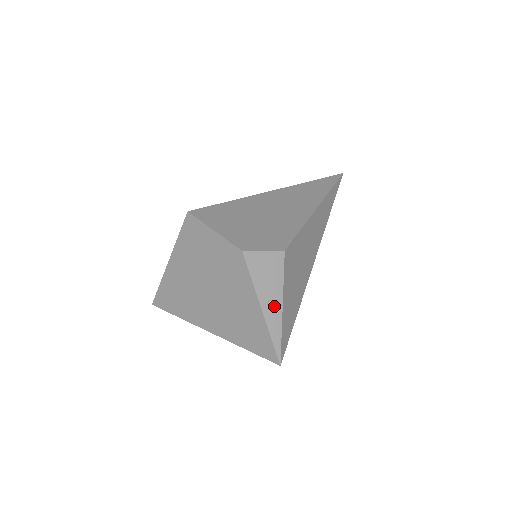
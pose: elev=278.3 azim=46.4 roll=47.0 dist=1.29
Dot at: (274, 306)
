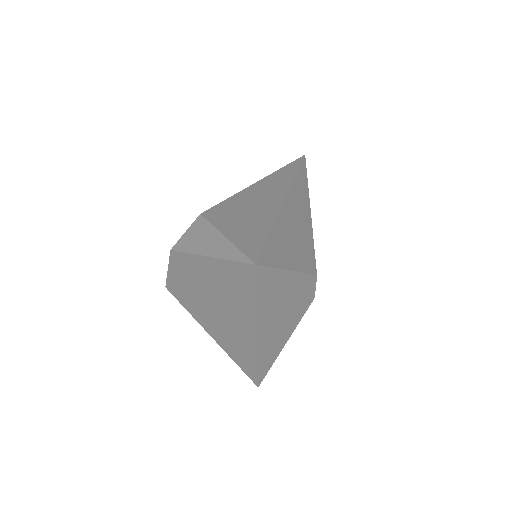
Dot at: (217, 244)
